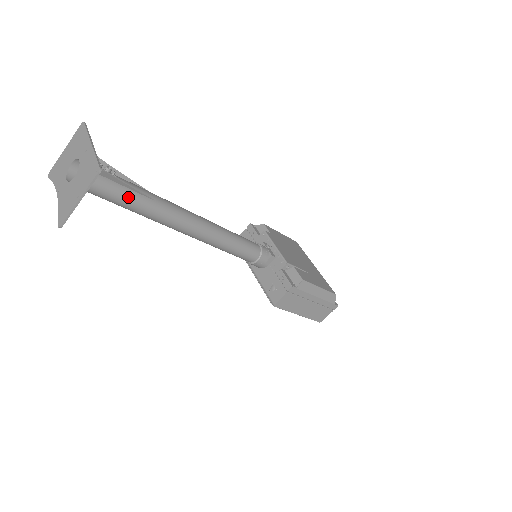
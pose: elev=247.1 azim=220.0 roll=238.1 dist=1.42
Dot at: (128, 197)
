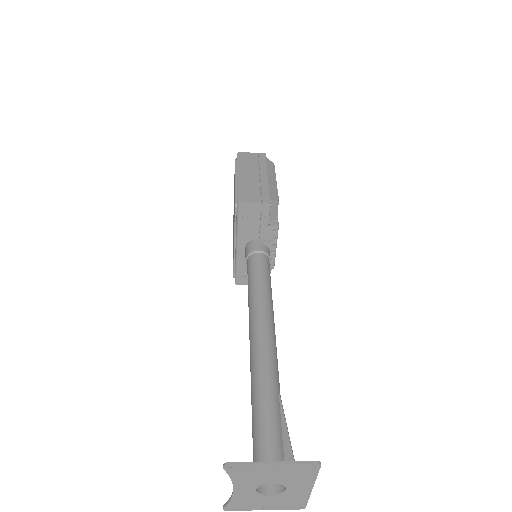
Dot at: occluded
